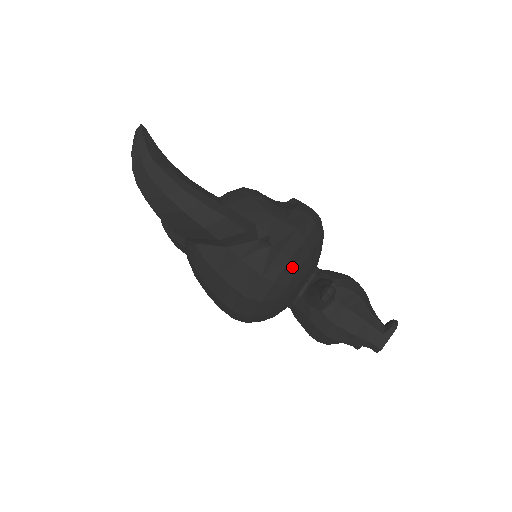
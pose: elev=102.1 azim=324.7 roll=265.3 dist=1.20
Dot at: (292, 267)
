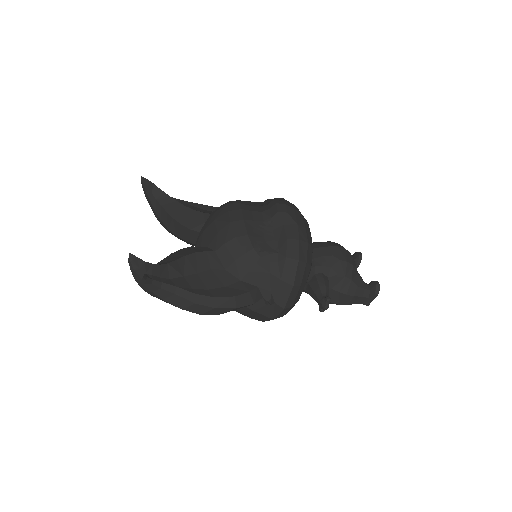
Dot at: (294, 304)
